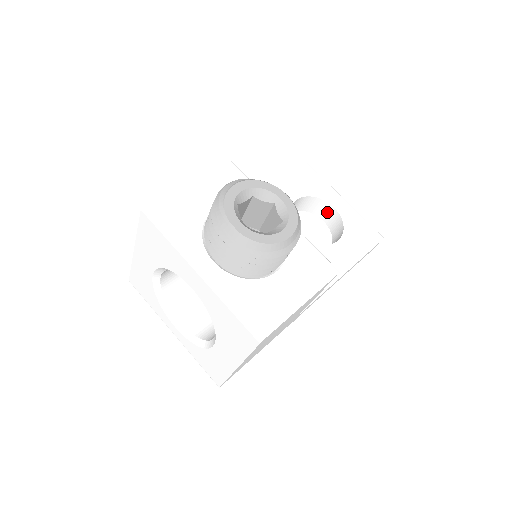
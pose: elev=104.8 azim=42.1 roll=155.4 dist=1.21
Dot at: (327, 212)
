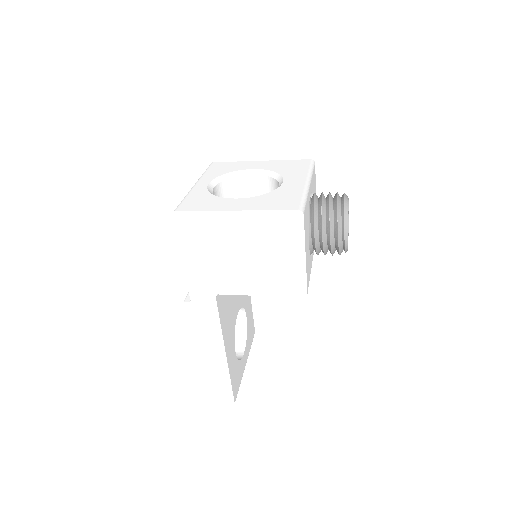
Dot at: (235, 350)
